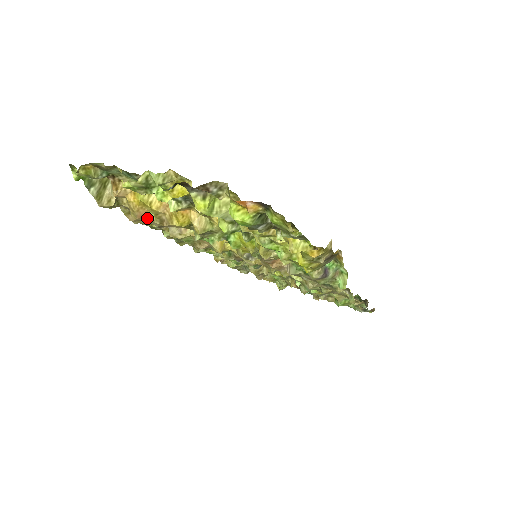
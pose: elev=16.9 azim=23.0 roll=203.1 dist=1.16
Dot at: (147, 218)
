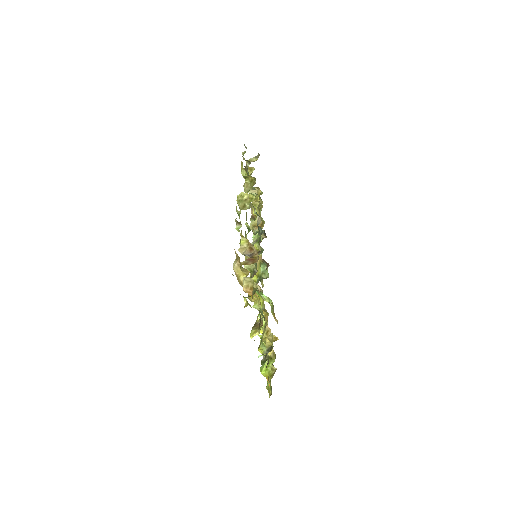
Dot at: occluded
